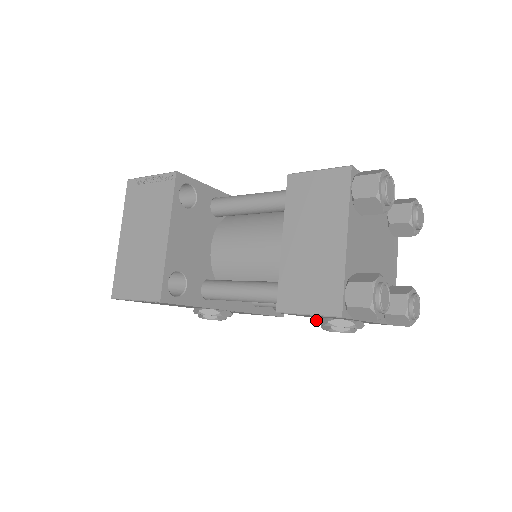
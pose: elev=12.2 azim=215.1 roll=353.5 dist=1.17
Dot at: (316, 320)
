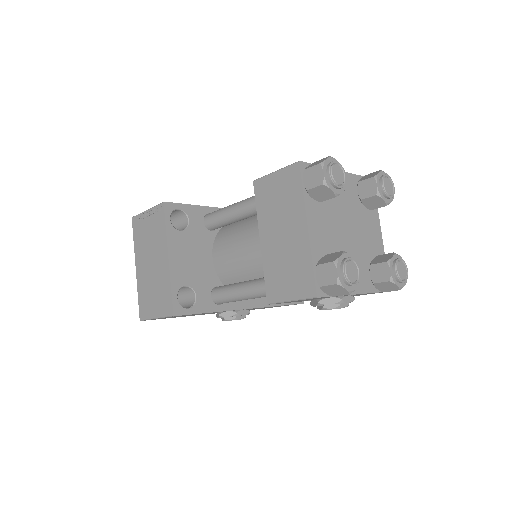
Dot at: (311, 303)
